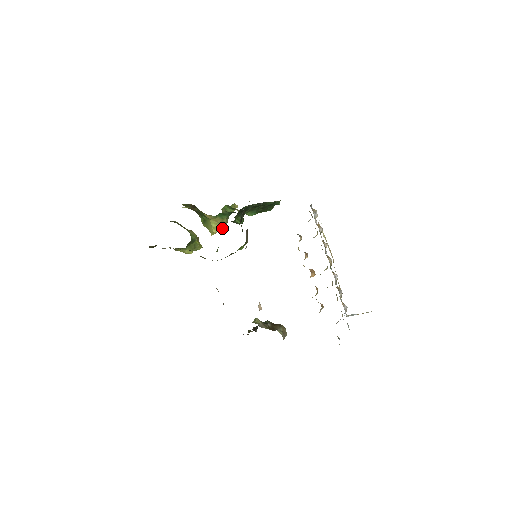
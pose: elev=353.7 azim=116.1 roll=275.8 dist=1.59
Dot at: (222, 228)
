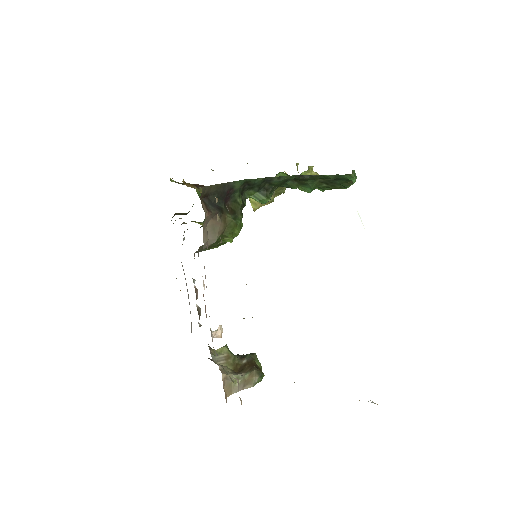
Dot at: (266, 204)
